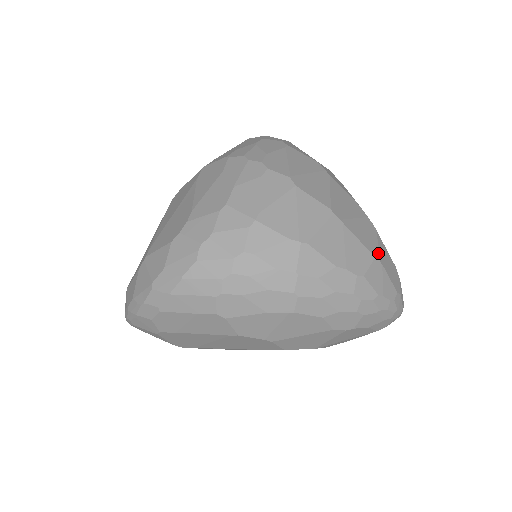
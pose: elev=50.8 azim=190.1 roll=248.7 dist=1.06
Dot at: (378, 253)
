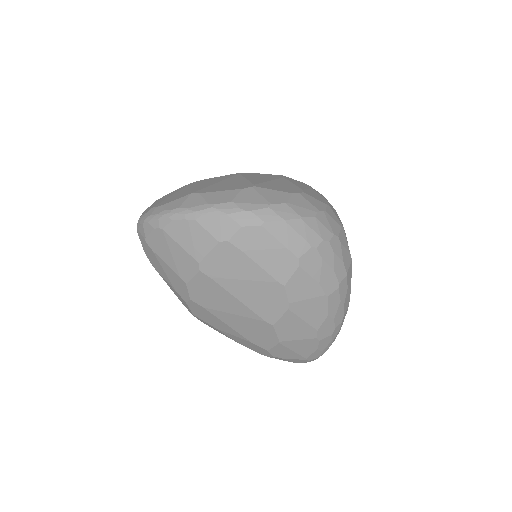
Dot at: occluded
